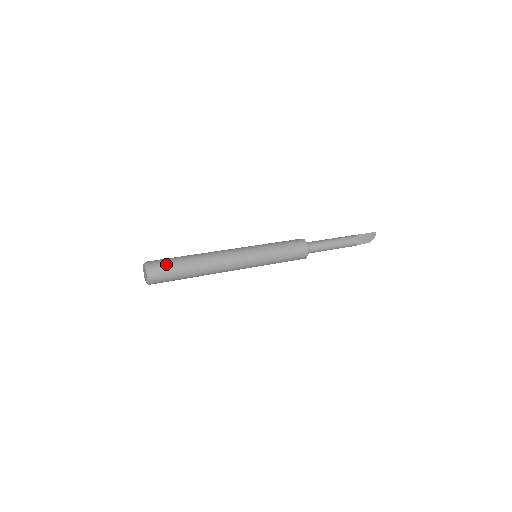
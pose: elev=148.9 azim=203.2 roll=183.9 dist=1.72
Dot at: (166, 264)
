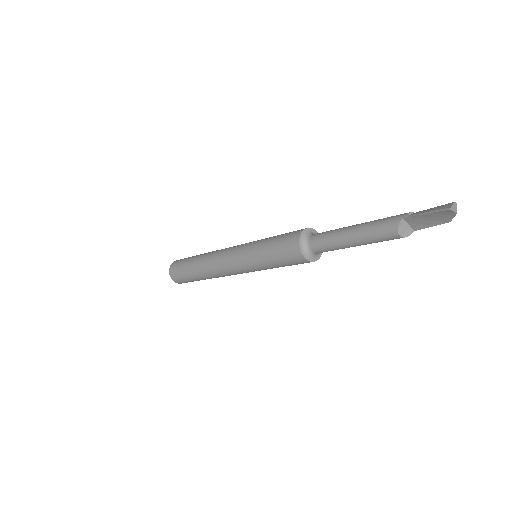
Dot at: (179, 272)
